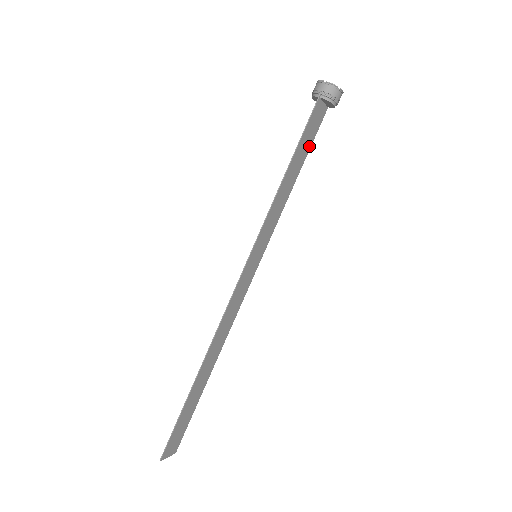
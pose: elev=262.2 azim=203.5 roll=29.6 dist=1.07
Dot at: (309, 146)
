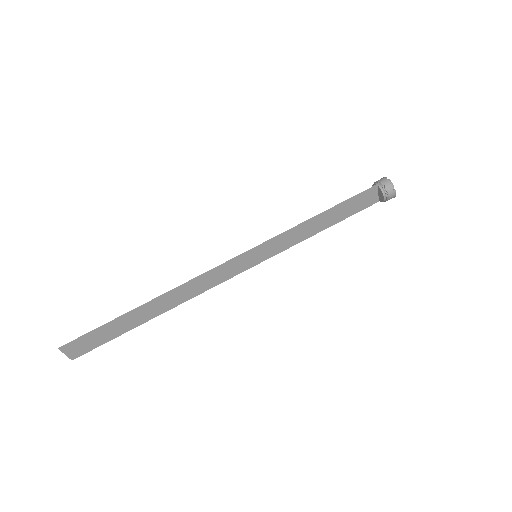
Dot at: (348, 215)
